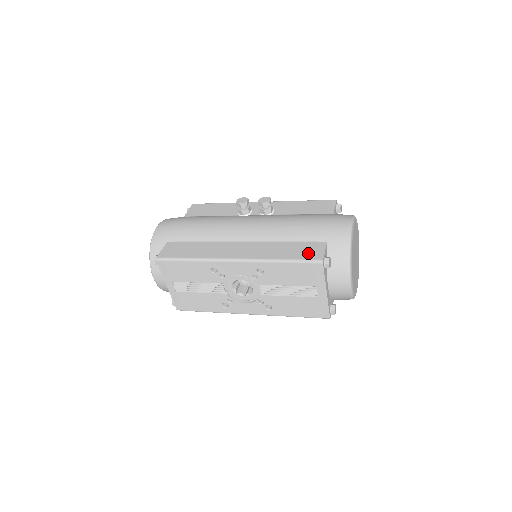
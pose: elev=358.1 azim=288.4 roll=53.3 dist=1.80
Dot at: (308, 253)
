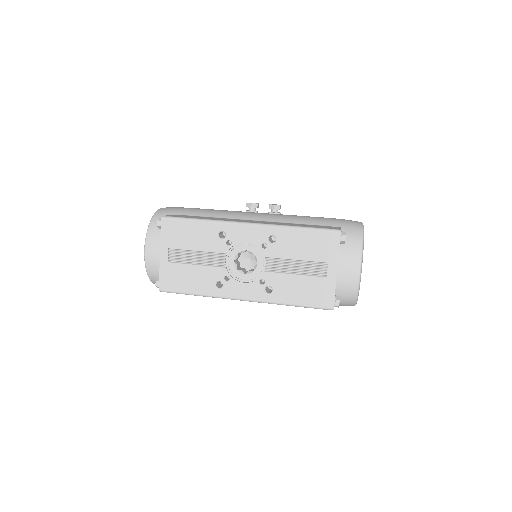
Dot at: (324, 227)
